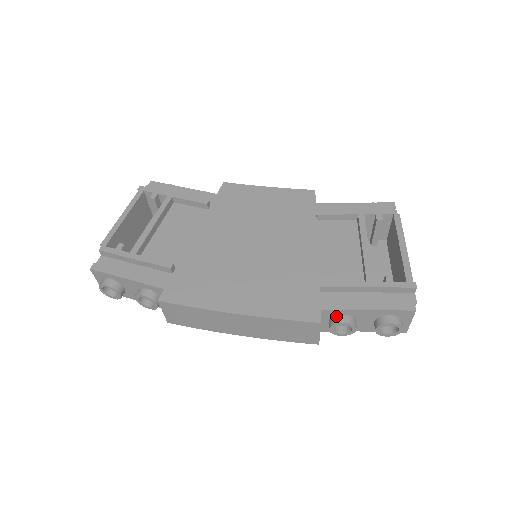
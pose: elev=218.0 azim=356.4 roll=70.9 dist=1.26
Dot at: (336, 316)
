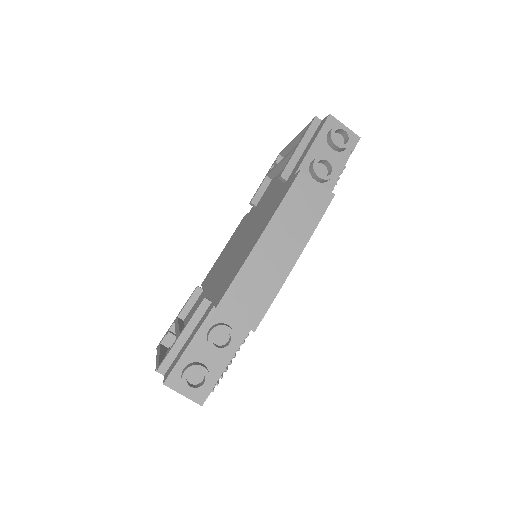
Dot at: (309, 169)
